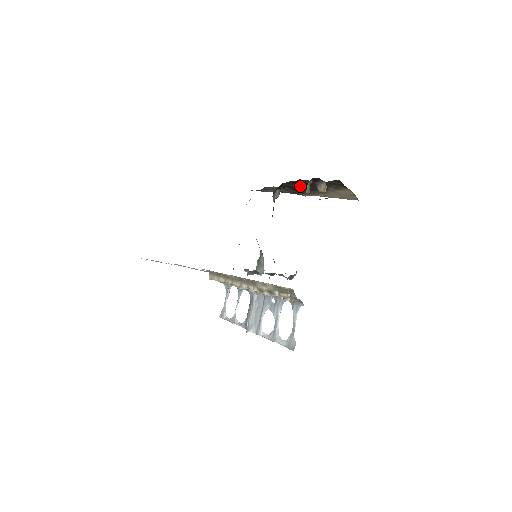
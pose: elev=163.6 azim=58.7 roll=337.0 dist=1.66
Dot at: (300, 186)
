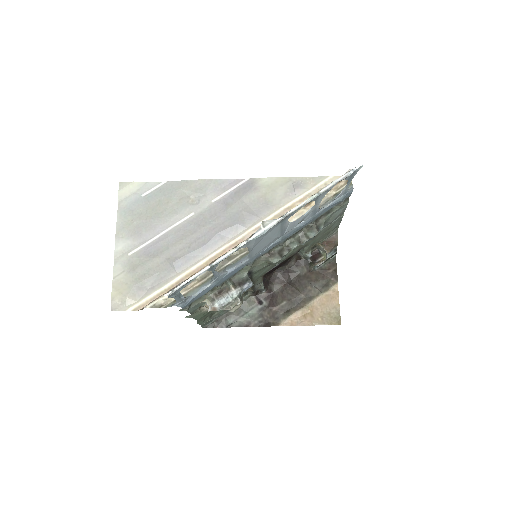
Dot at: (286, 290)
